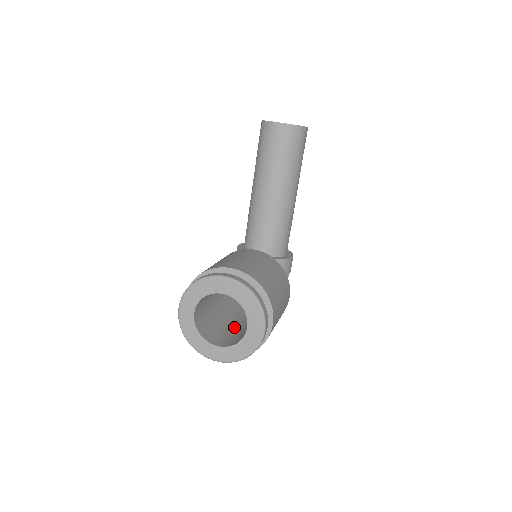
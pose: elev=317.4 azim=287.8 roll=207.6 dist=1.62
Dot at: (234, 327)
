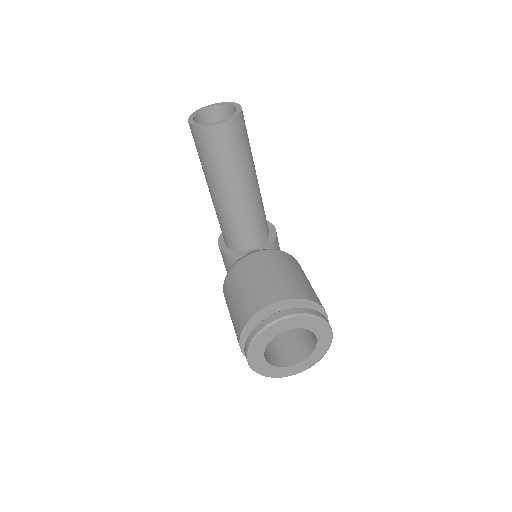
Dot at: occluded
